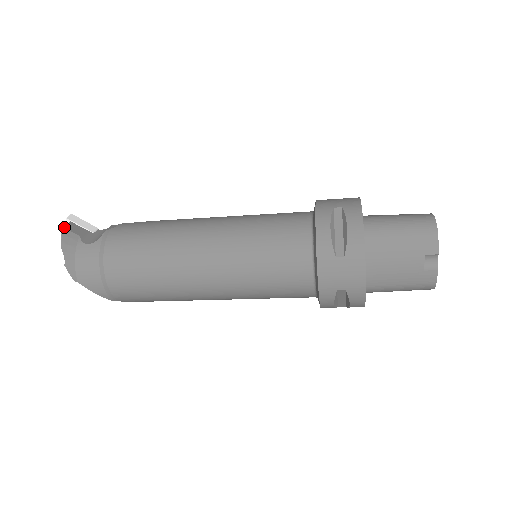
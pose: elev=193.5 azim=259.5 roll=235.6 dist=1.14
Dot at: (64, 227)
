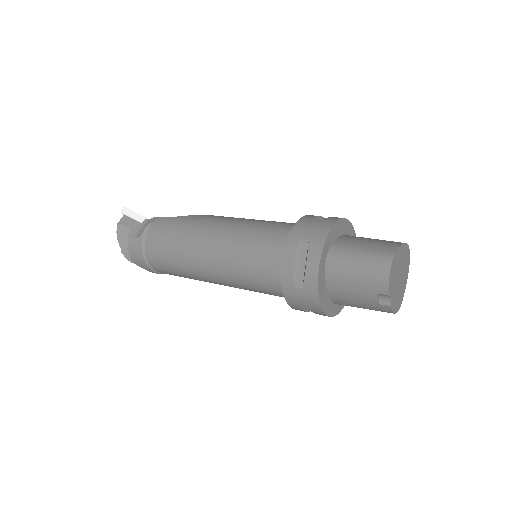
Dot at: (119, 222)
